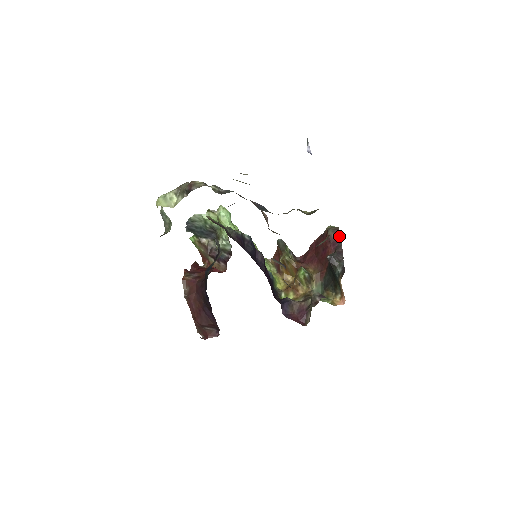
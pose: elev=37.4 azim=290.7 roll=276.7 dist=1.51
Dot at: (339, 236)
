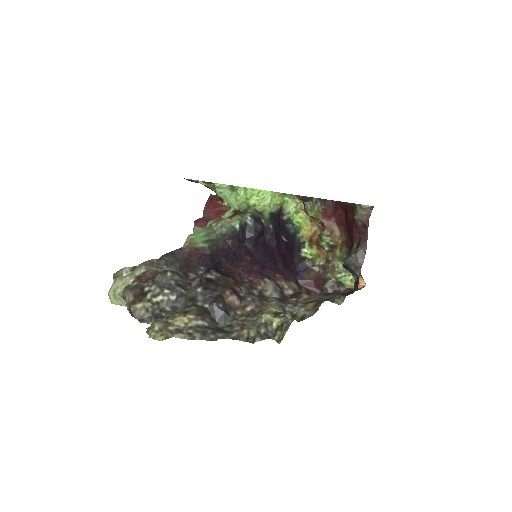
Dot at: (367, 227)
